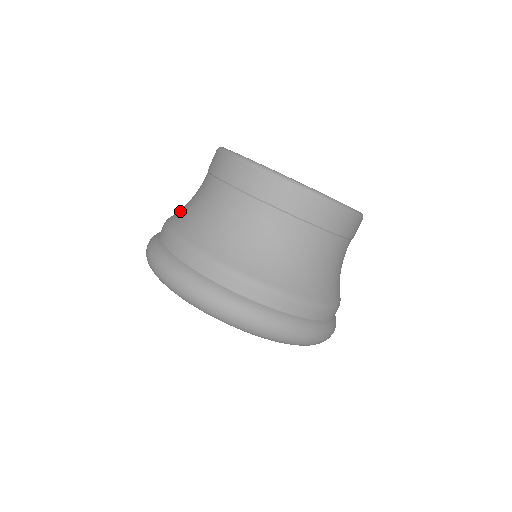
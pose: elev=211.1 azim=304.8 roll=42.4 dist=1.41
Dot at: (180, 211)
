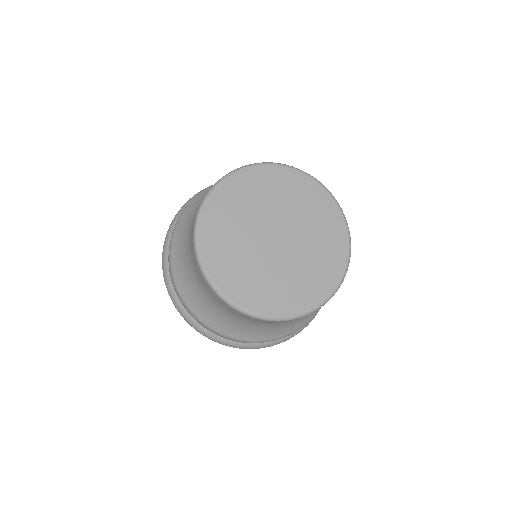
Dot at: (178, 247)
